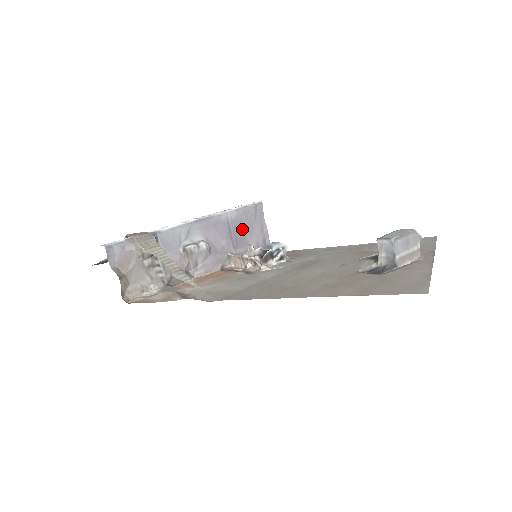
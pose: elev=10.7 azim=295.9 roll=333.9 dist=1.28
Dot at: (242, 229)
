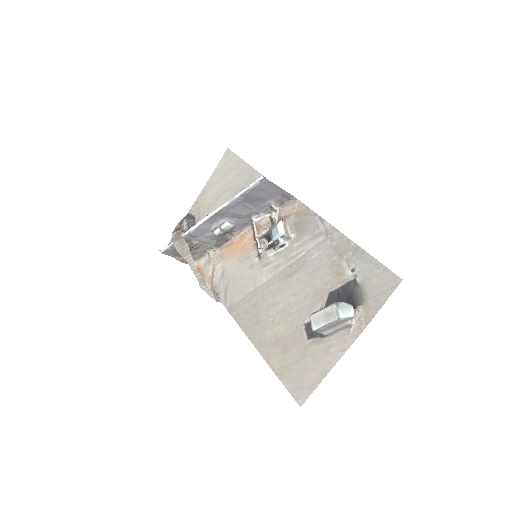
Dot at: (256, 199)
